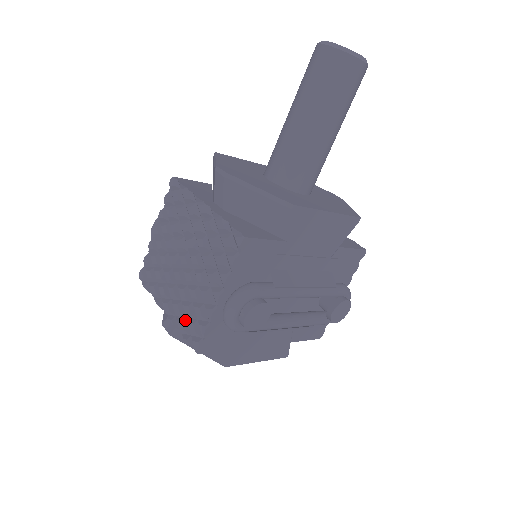
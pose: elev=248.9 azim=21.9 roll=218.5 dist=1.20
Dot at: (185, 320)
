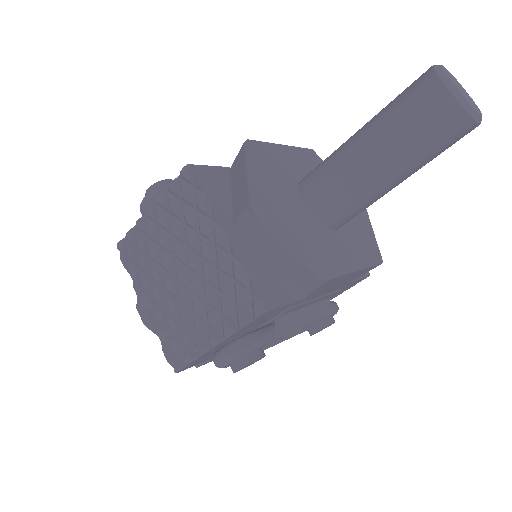
Dot at: (168, 333)
